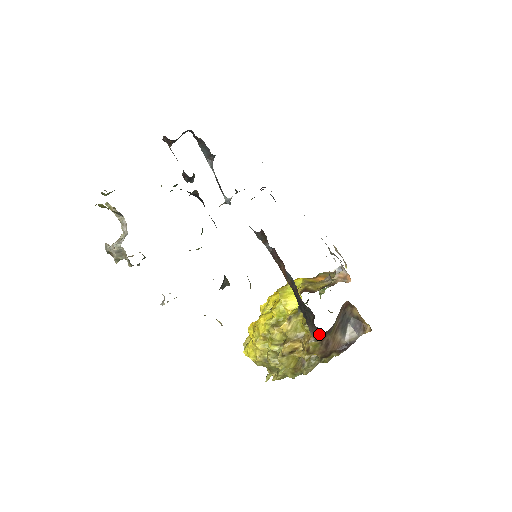
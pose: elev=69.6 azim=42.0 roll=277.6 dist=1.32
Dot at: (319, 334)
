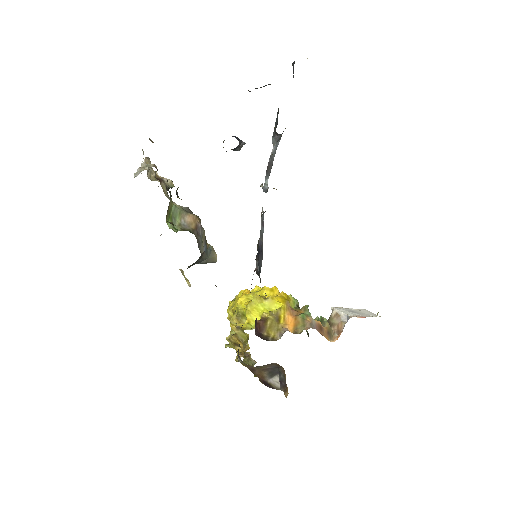
Dot at: (242, 361)
